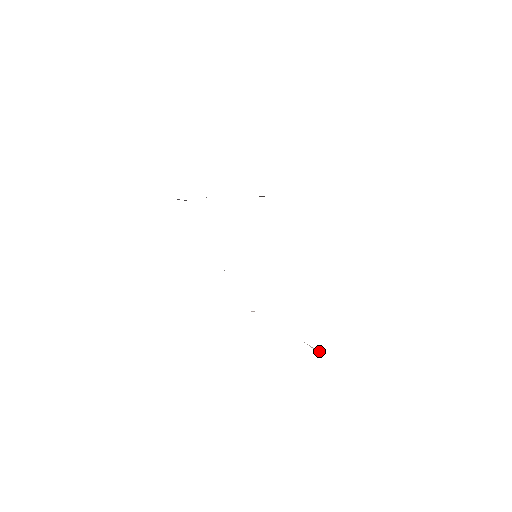
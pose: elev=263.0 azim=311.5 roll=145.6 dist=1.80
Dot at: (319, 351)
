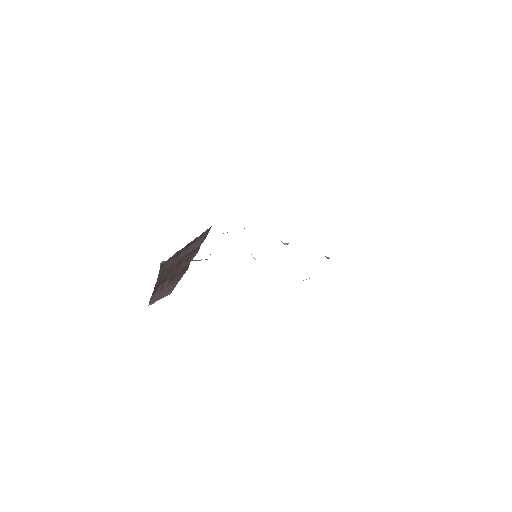
Dot at: occluded
